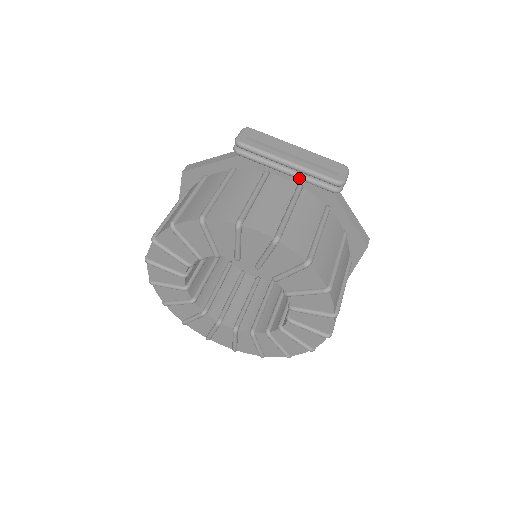
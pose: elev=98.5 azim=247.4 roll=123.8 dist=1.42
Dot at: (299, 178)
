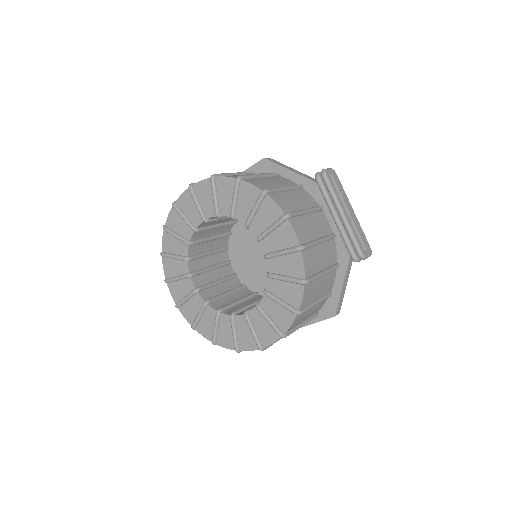
Dot at: (340, 229)
